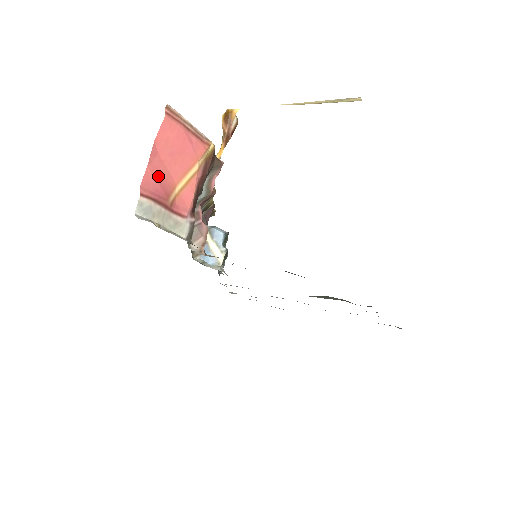
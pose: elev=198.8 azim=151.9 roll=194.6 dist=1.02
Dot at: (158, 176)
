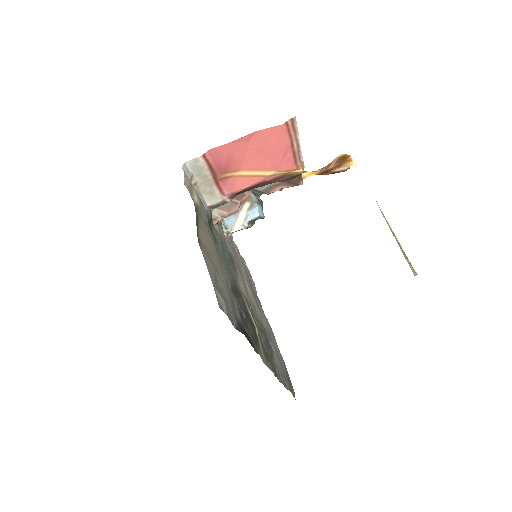
Dot at: (232, 154)
